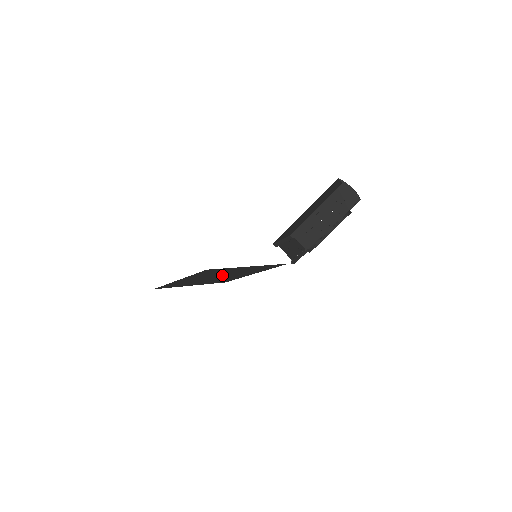
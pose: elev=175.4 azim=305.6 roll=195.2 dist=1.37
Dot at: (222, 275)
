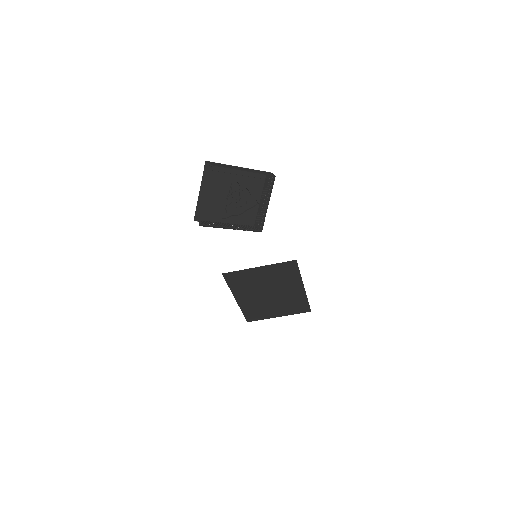
Dot at: (268, 289)
